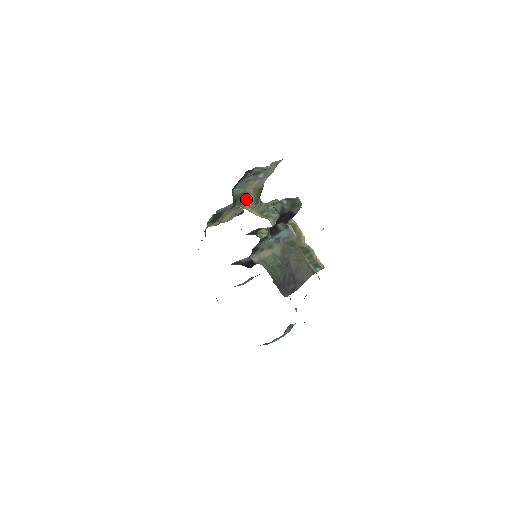
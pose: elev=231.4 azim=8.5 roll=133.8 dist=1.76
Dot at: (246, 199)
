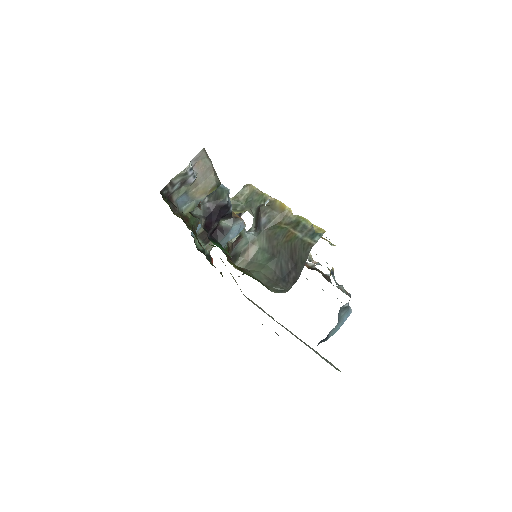
Dot at: occluded
